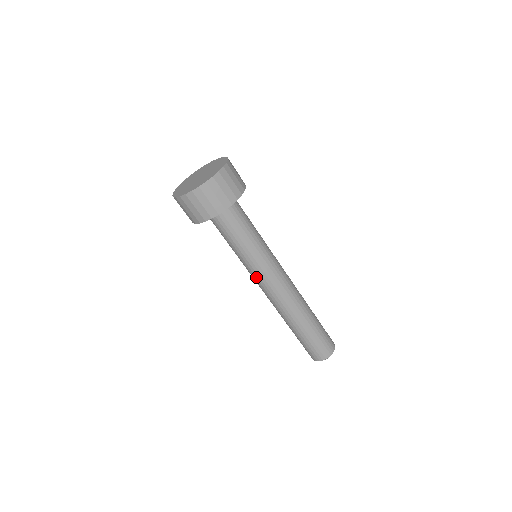
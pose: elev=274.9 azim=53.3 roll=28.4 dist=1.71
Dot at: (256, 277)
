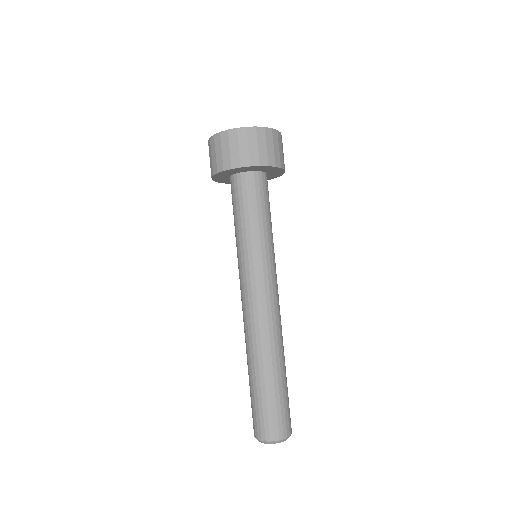
Dot at: (243, 275)
